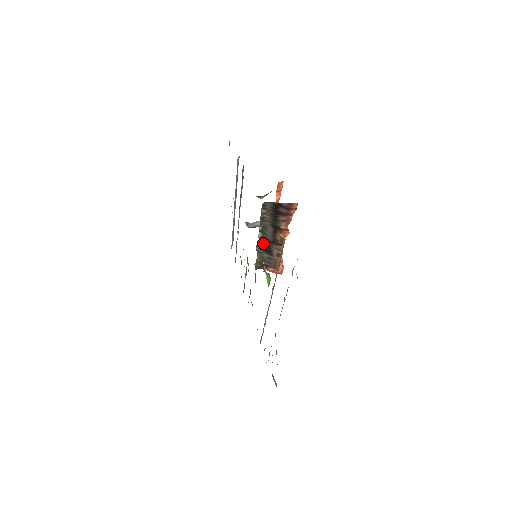
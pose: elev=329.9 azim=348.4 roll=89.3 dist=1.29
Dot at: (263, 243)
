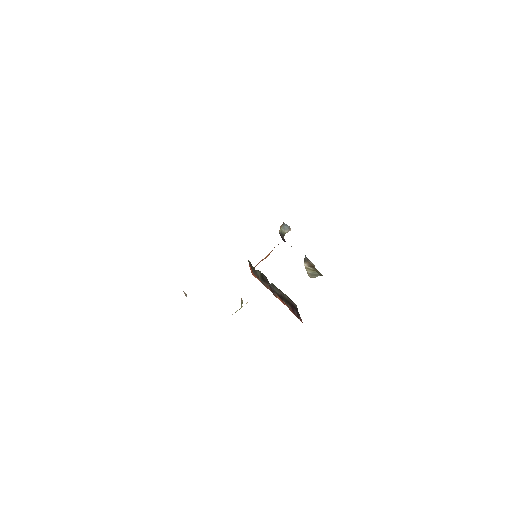
Dot at: occluded
